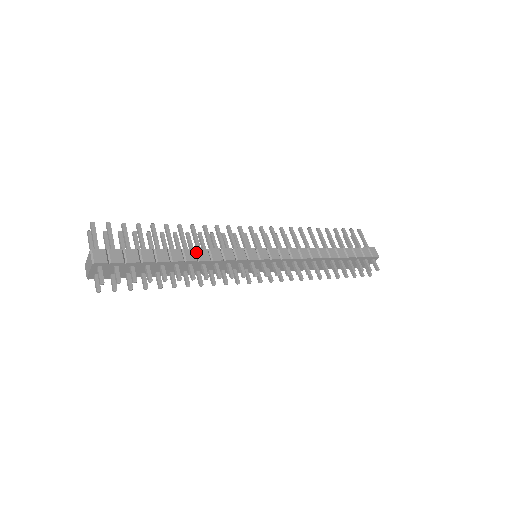
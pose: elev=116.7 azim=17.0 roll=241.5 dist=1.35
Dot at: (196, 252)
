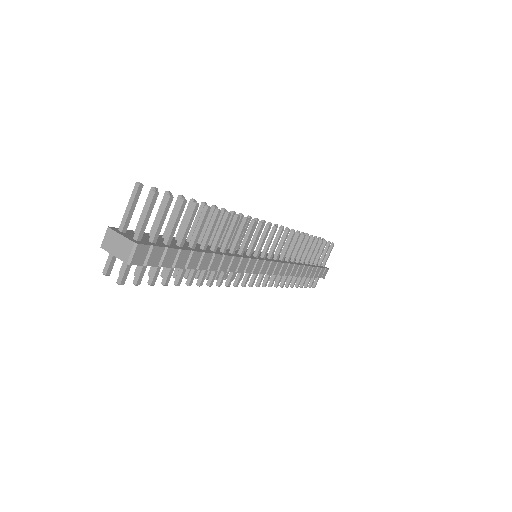
Dot at: (222, 258)
